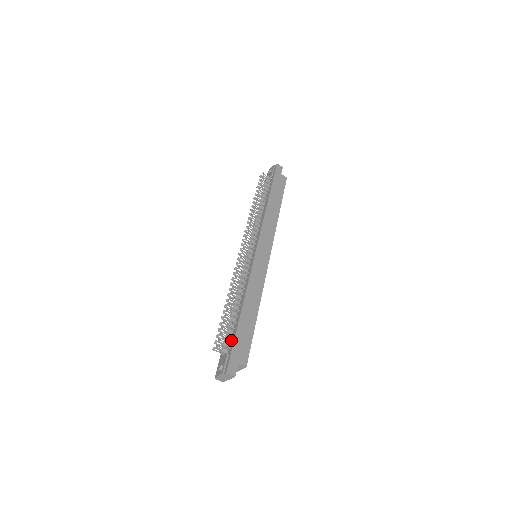
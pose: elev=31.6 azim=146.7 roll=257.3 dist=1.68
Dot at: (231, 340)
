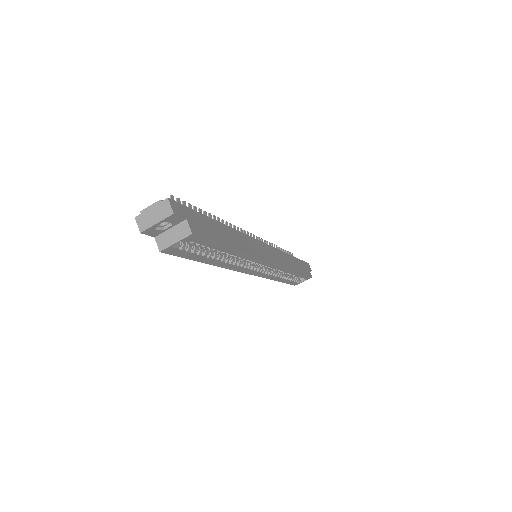
Dot at: occluded
